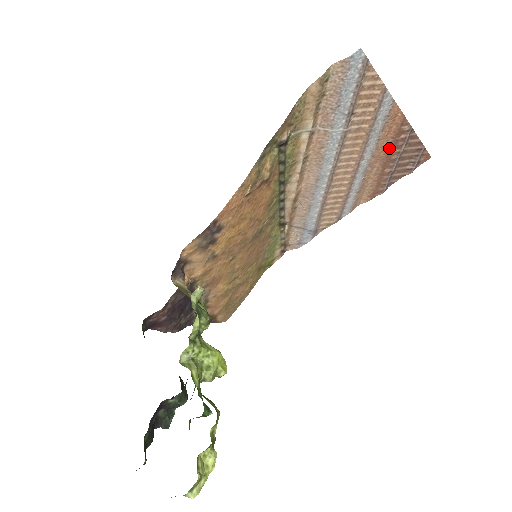
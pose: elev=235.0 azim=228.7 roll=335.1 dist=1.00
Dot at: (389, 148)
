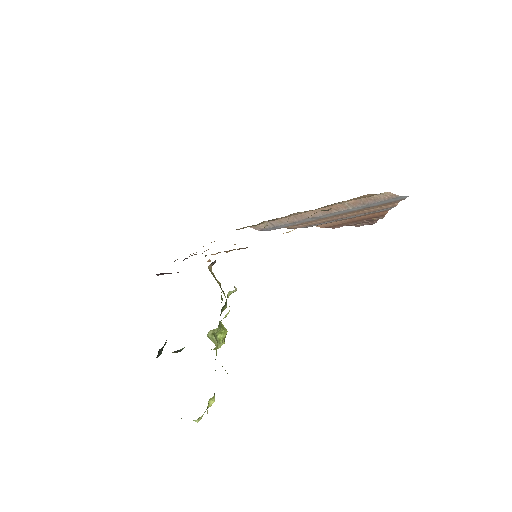
Dot at: (362, 218)
